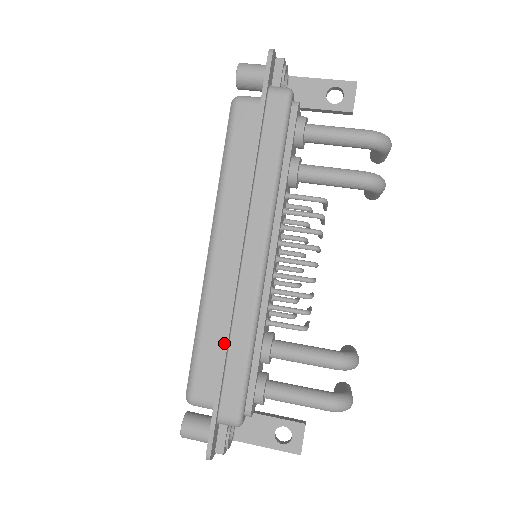
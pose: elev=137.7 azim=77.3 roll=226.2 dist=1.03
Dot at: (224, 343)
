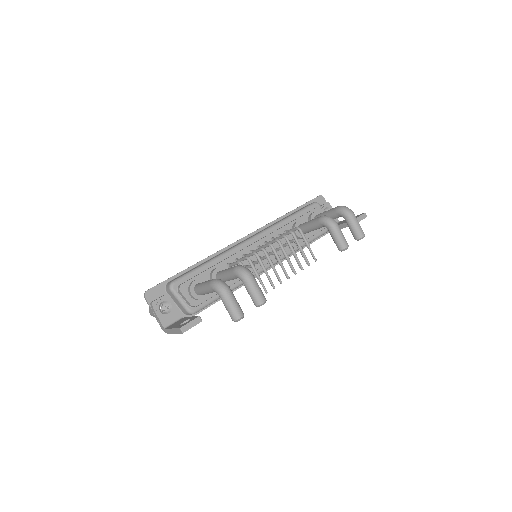
Dot at: (202, 260)
